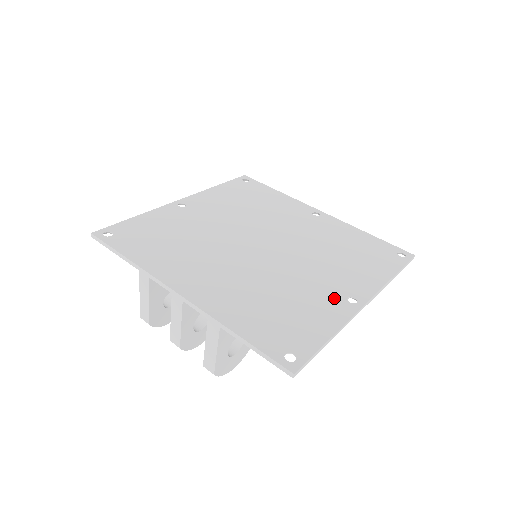
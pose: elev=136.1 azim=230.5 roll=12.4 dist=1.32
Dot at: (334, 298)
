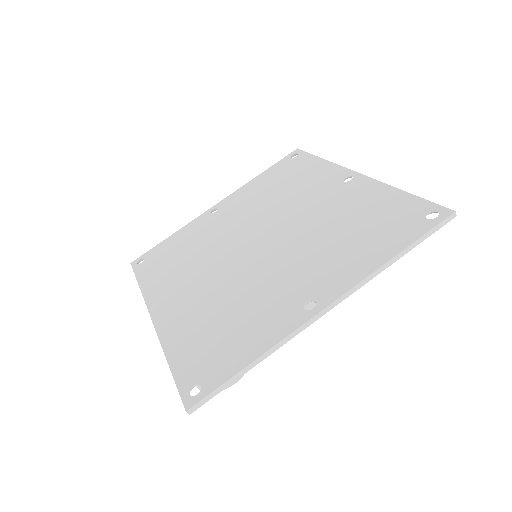
Dot at: (289, 305)
